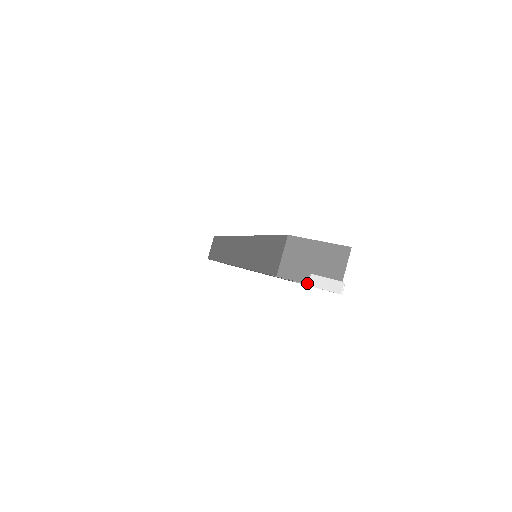
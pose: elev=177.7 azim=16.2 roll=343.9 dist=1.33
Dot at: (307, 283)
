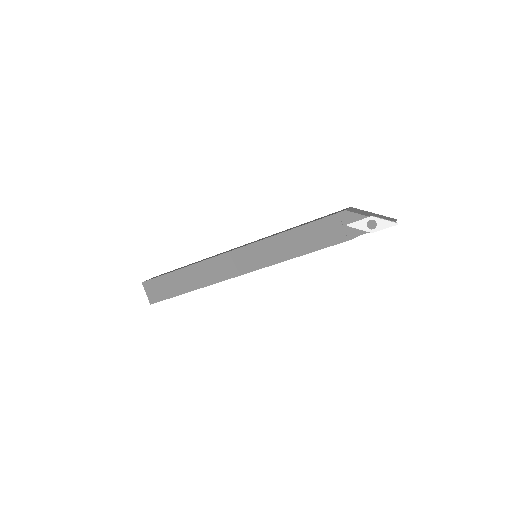
Dot at: (371, 216)
